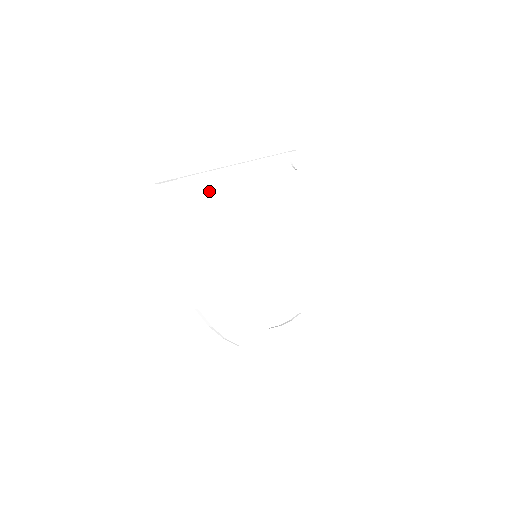
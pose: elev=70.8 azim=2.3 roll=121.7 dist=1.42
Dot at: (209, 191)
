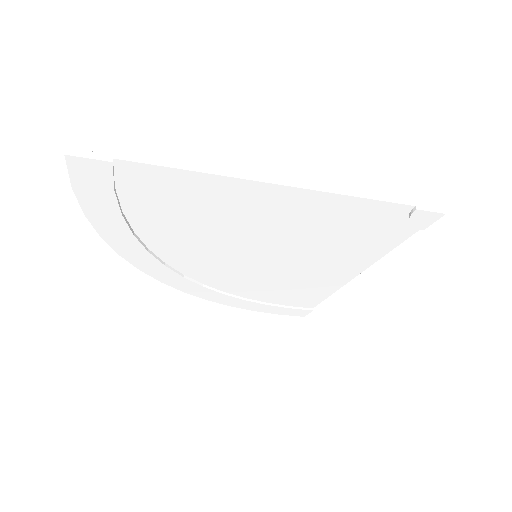
Dot at: (182, 186)
